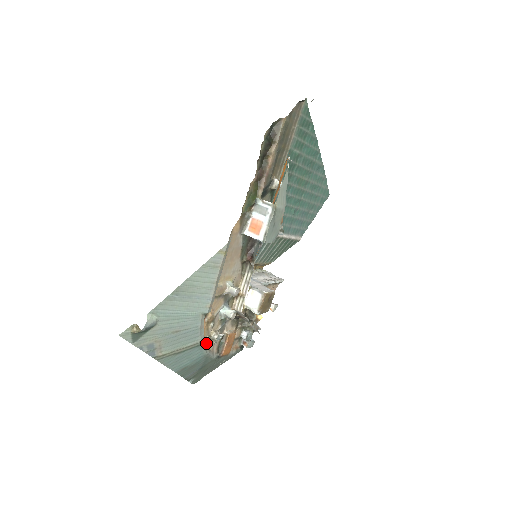
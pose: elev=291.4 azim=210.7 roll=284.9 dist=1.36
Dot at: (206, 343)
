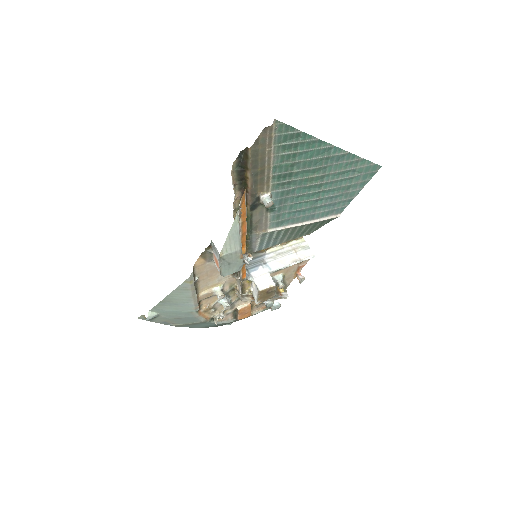
Dot at: (213, 319)
